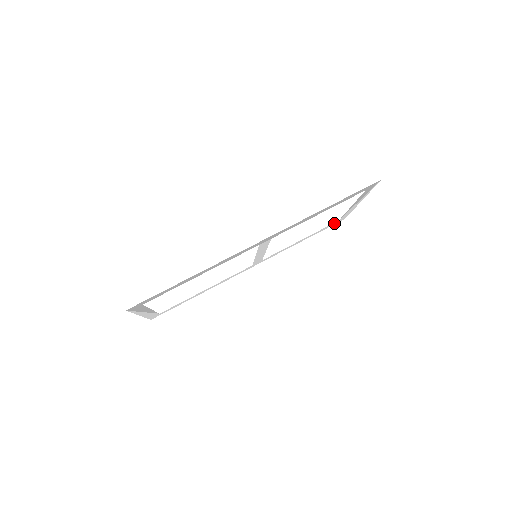
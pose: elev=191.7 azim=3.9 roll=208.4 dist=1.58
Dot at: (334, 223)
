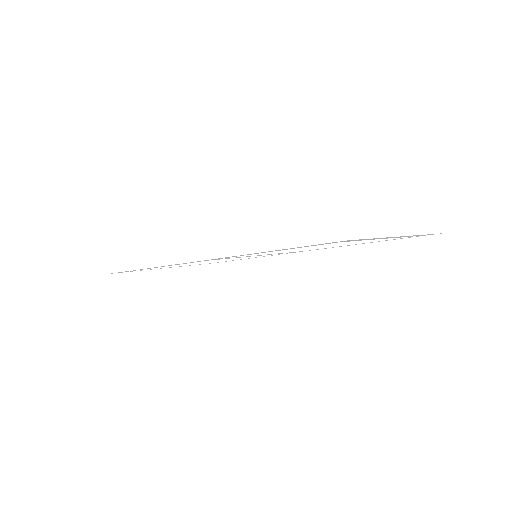
Dot at: occluded
